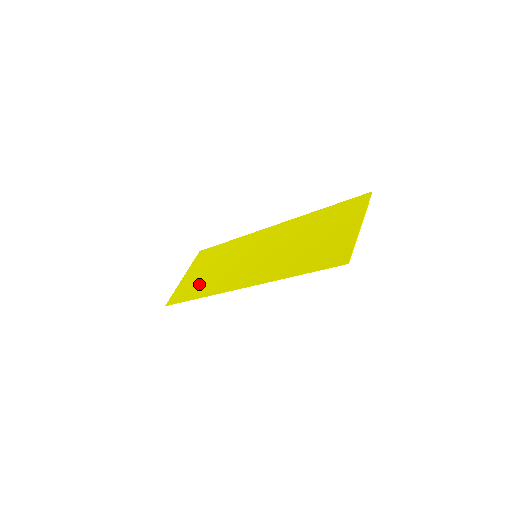
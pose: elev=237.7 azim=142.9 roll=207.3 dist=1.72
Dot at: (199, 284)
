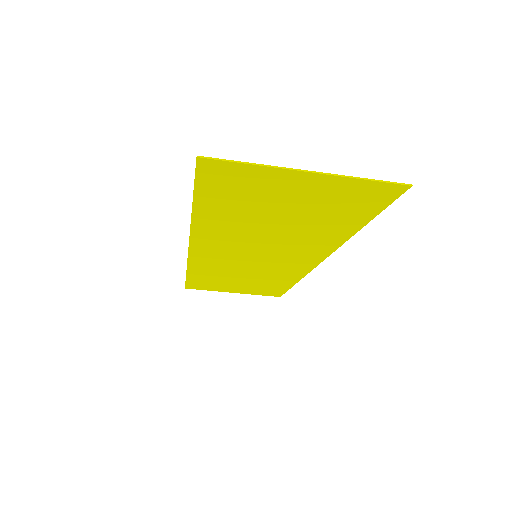
Dot at: (214, 278)
